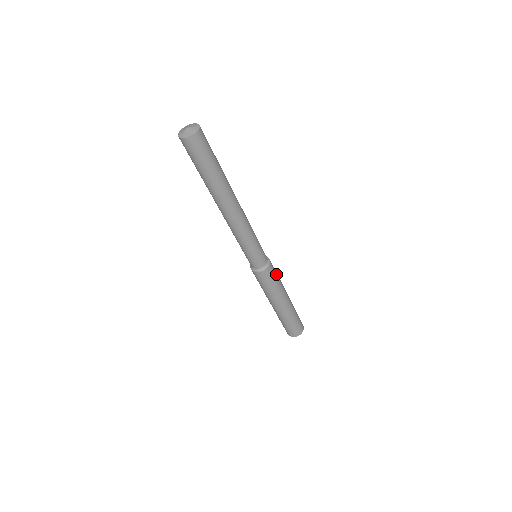
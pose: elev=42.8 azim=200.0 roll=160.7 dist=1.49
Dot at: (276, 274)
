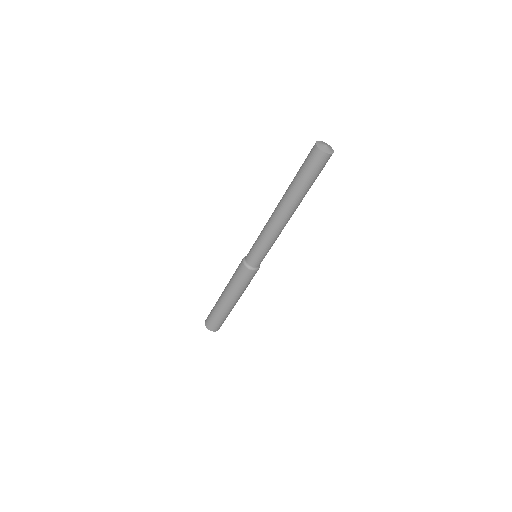
Dot at: occluded
